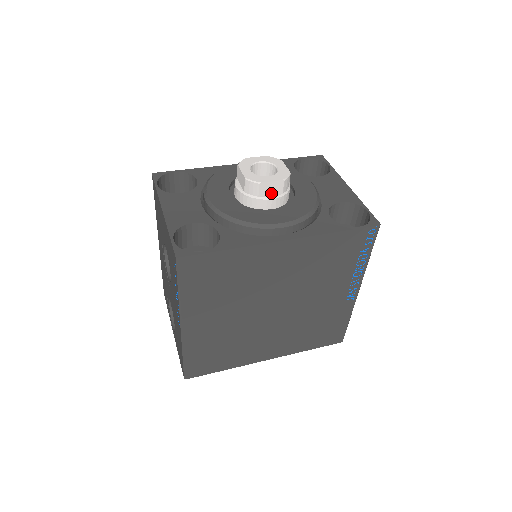
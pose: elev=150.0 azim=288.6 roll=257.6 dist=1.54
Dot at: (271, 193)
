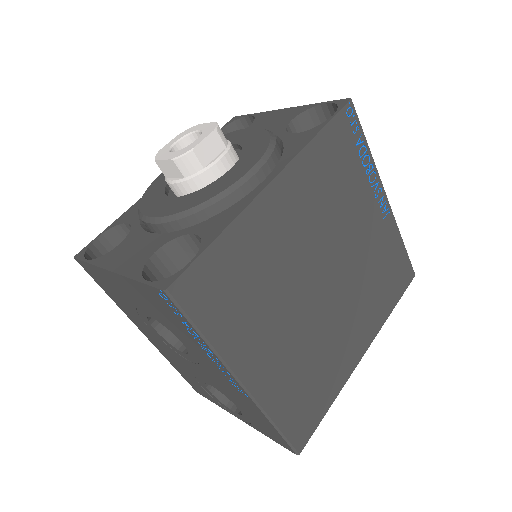
Dot at: (214, 155)
